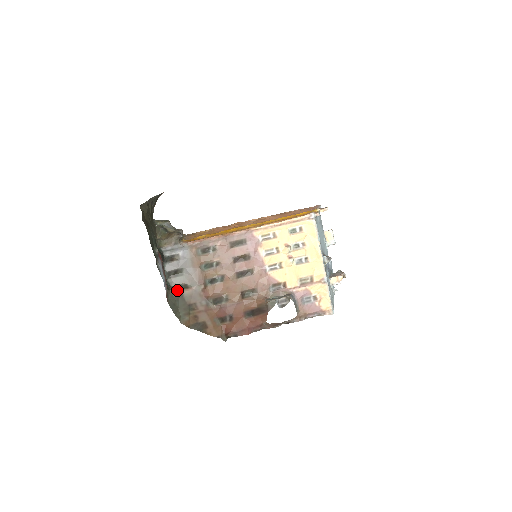
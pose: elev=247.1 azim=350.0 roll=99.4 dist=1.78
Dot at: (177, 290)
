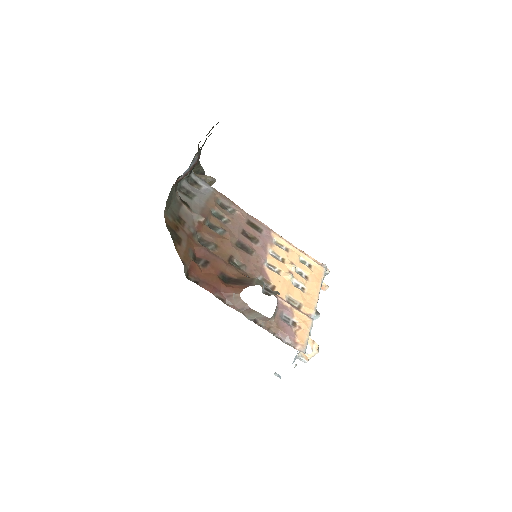
Dot at: (180, 198)
